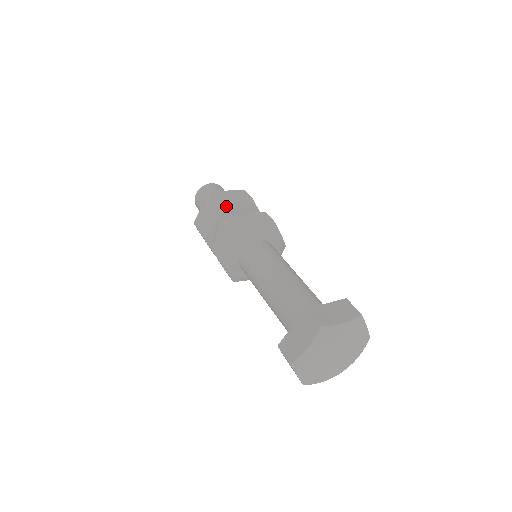
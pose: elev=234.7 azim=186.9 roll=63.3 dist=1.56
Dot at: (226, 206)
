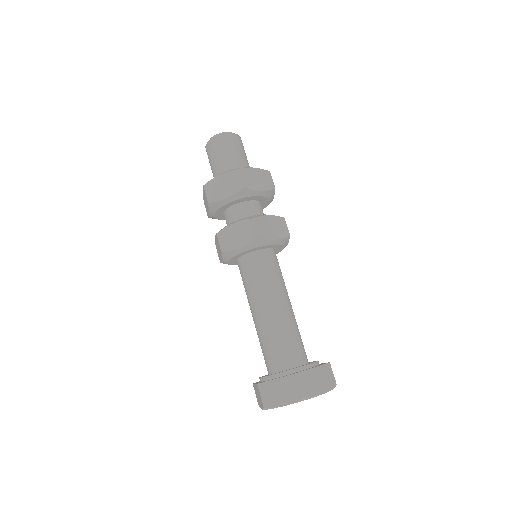
Dot at: (249, 192)
